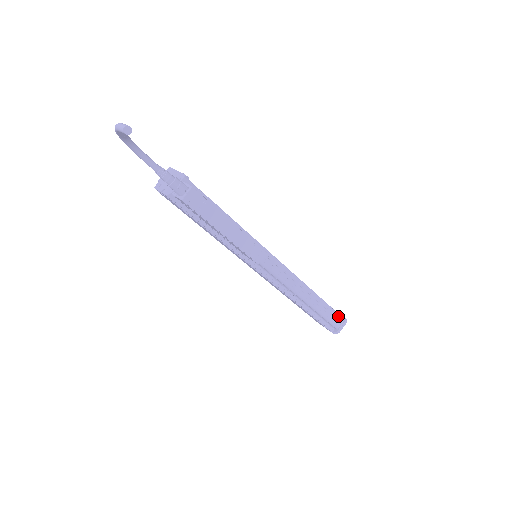
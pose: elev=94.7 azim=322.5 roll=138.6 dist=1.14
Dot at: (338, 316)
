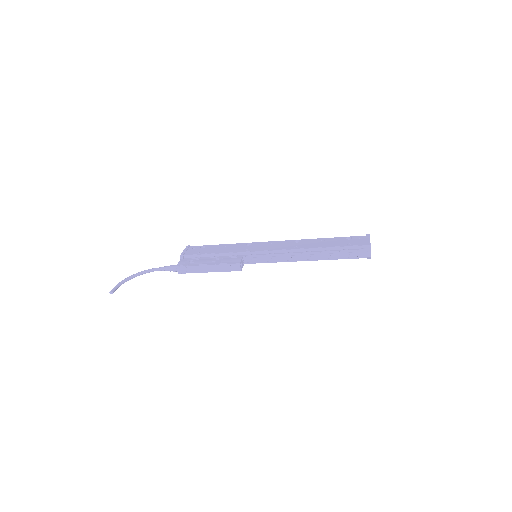
Dot at: (358, 247)
